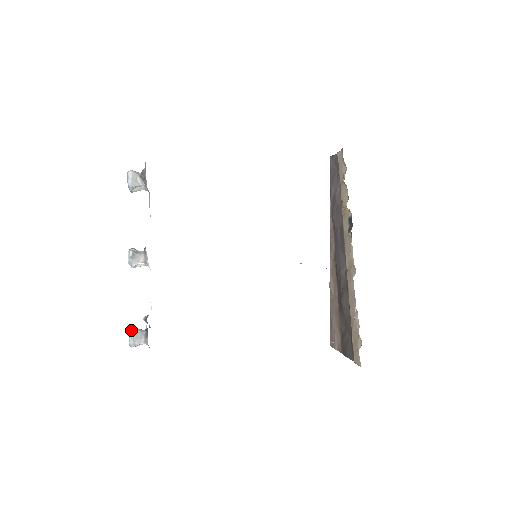
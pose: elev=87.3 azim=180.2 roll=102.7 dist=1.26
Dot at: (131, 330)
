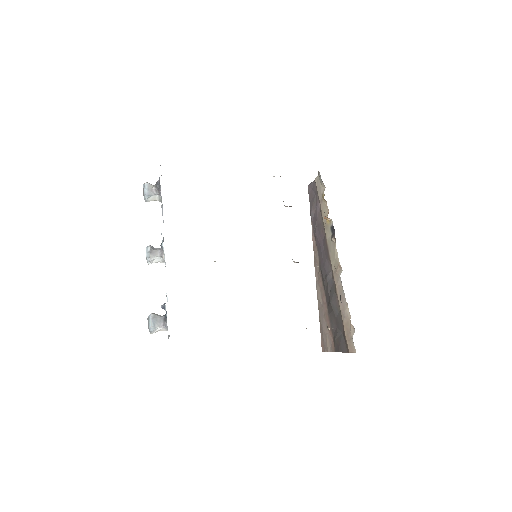
Dot at: (151, 314)
